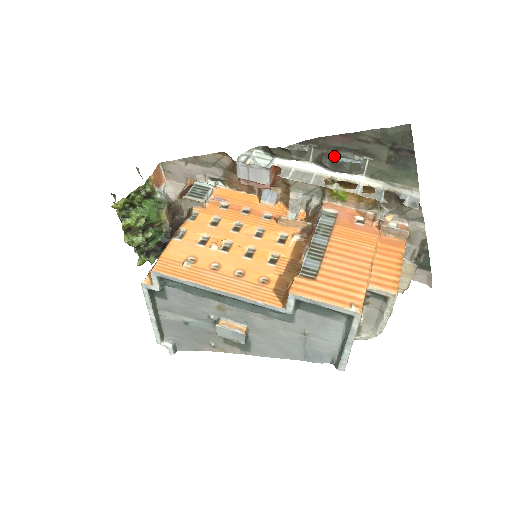
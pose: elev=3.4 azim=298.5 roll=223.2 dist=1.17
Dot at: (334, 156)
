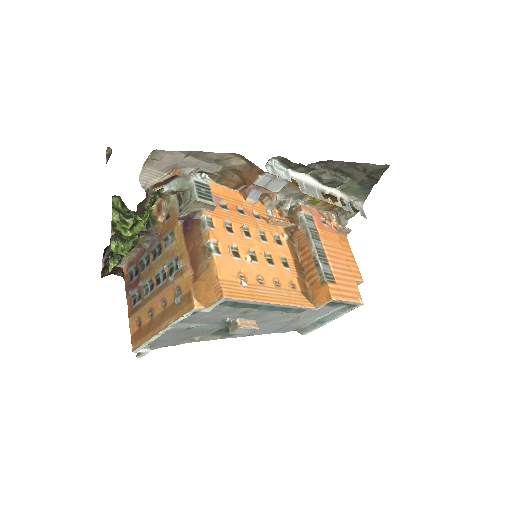
Dot at: (335, 176)
